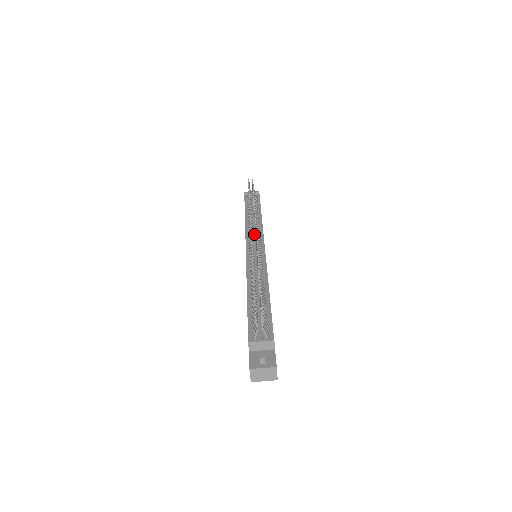
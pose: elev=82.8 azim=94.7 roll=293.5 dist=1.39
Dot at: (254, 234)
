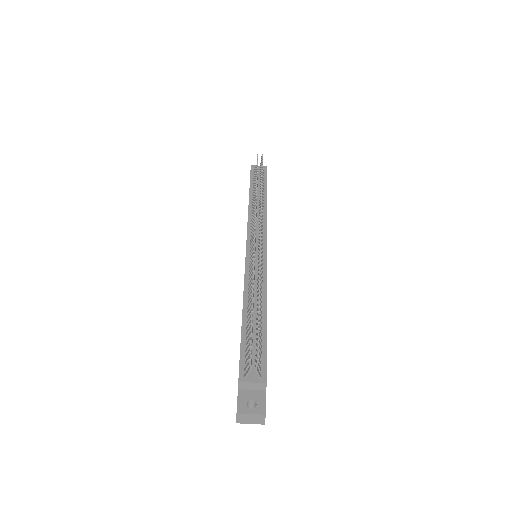
Dot at: (257, 229)
